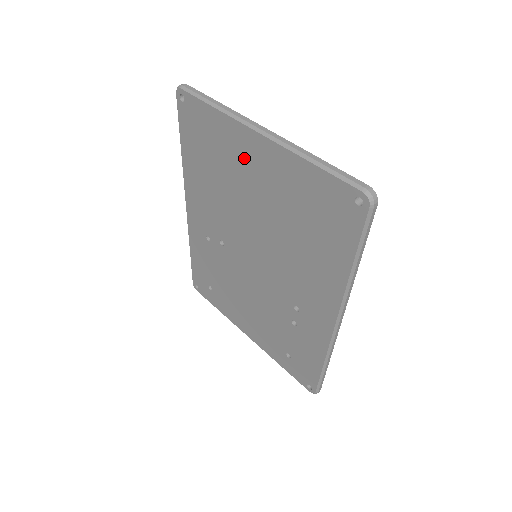
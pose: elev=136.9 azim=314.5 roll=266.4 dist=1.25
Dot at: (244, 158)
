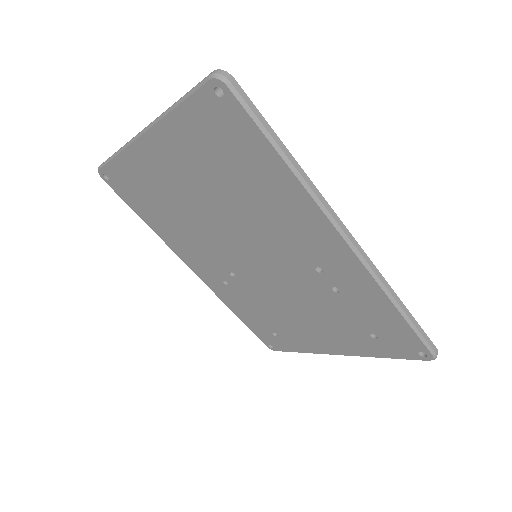
Dot at: (160, 171)
